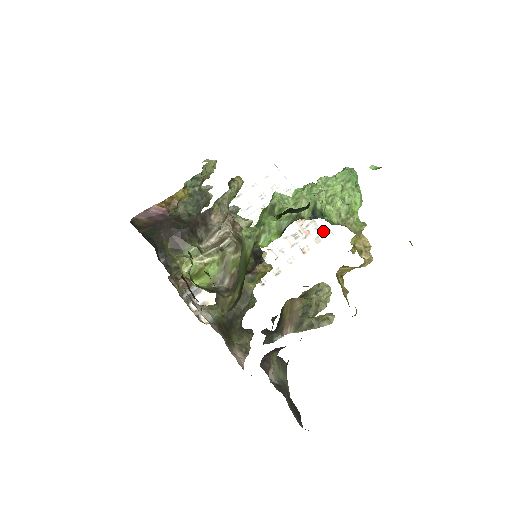
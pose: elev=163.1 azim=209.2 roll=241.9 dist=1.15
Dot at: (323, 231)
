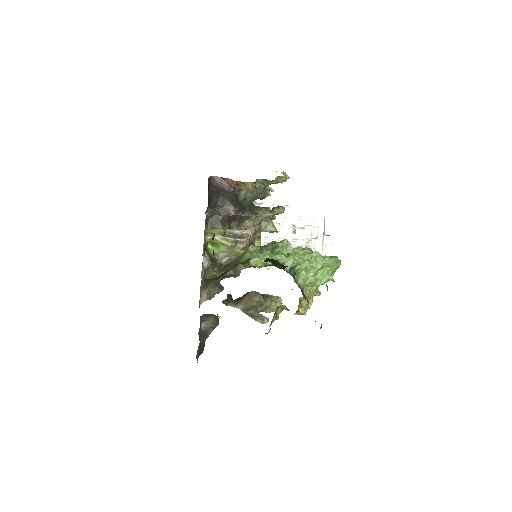
Dot at: occluded
